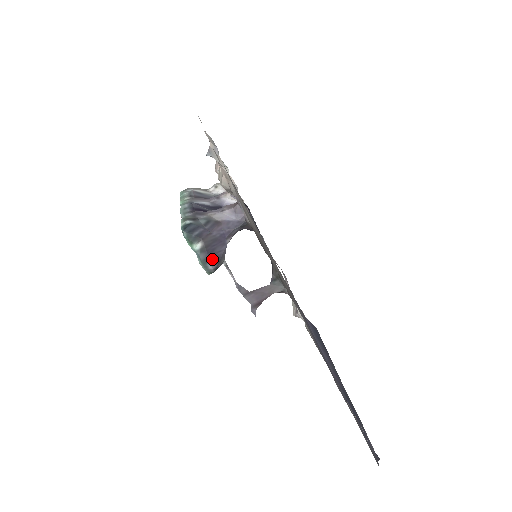
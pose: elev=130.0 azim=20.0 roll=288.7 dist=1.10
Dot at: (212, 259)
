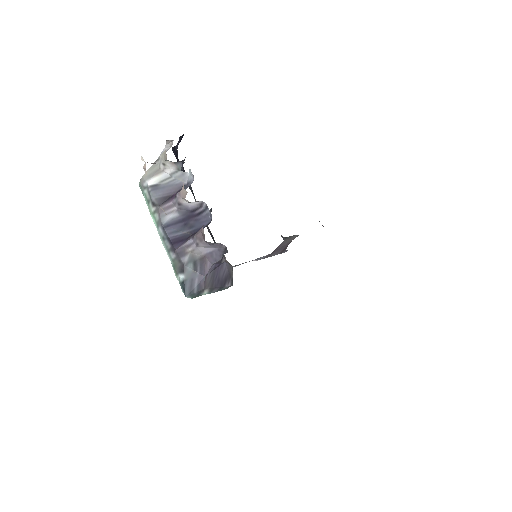
Dot at: (223, 283)
